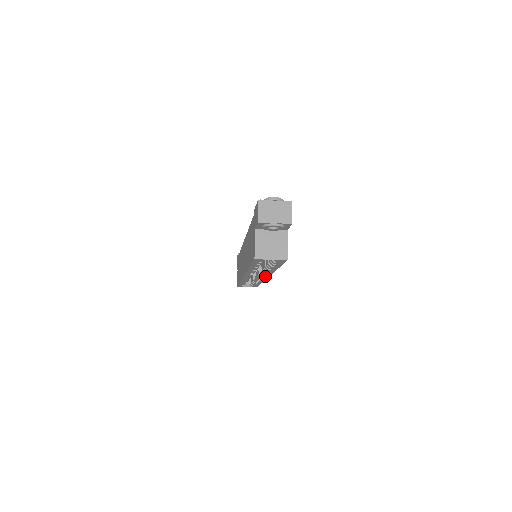
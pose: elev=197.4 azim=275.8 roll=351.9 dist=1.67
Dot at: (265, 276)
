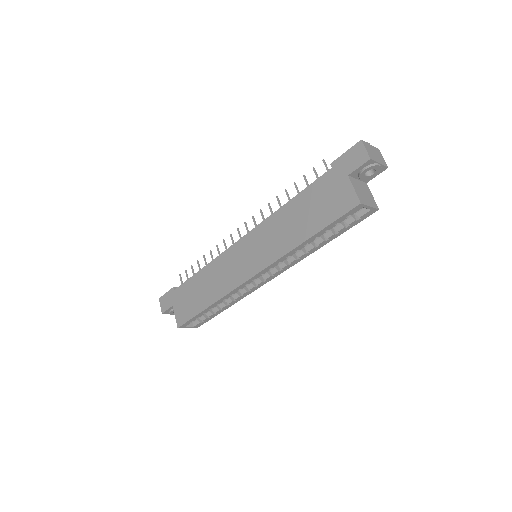
Dot at: (273, 276)
